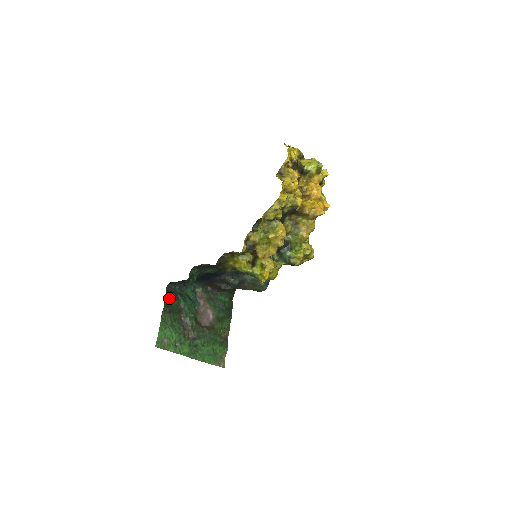
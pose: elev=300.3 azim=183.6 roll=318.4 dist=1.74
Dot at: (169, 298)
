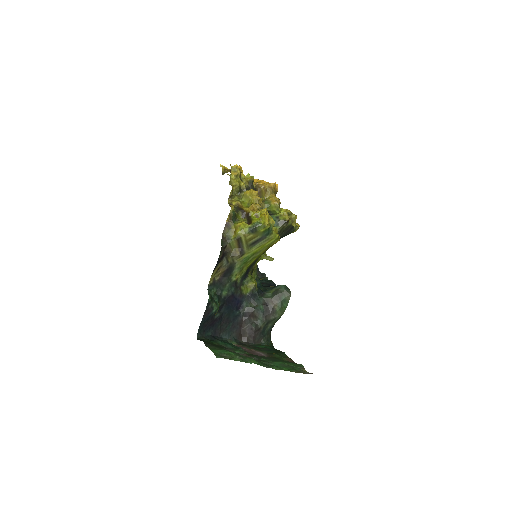
Dot at: (205, 340)
